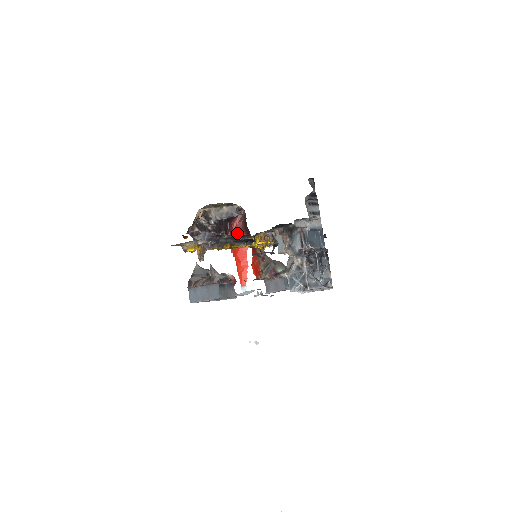
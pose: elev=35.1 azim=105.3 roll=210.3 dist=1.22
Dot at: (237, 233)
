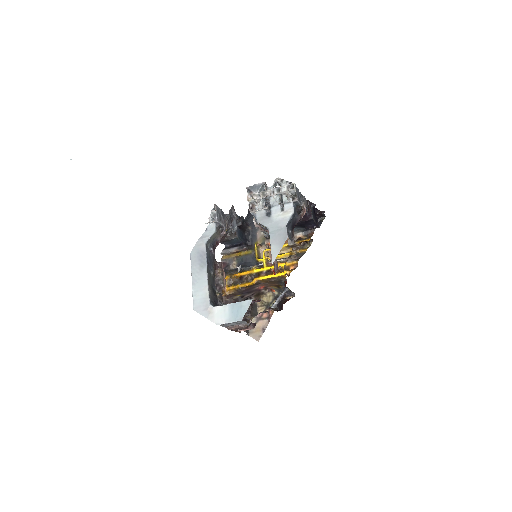
Dot at: occluded
